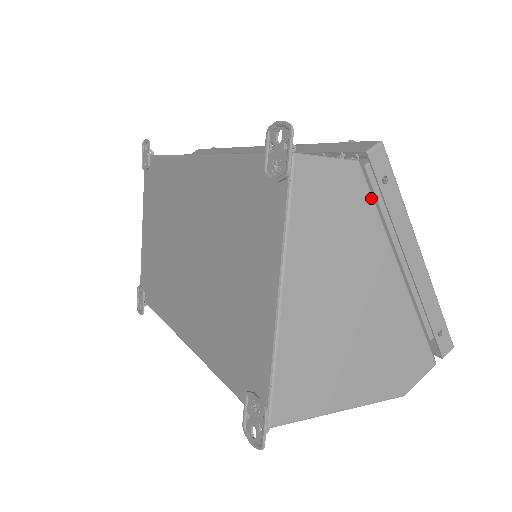
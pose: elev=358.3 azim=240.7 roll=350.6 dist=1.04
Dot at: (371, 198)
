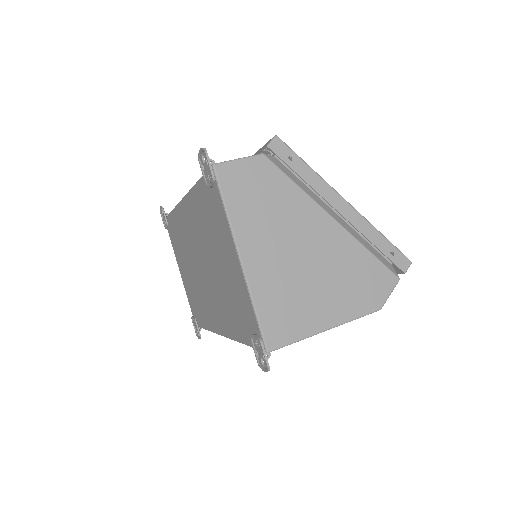
Dot at: (284, 174)
